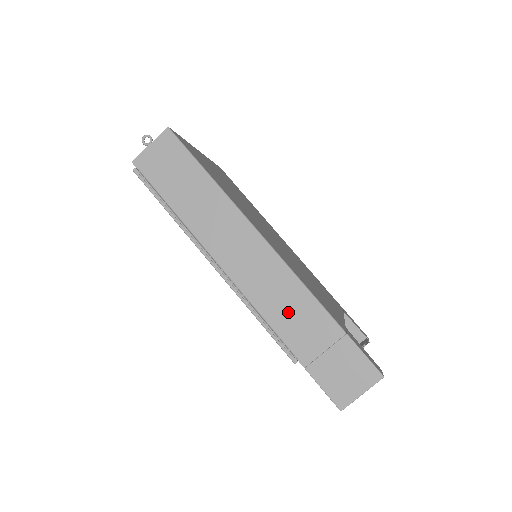
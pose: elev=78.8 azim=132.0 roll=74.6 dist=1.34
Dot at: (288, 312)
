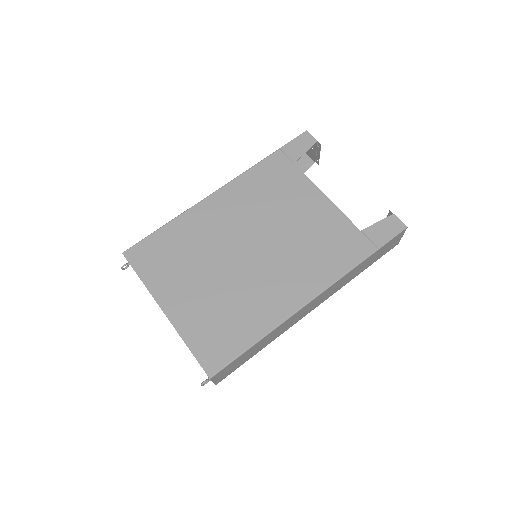
Dot at: (347, 280)
